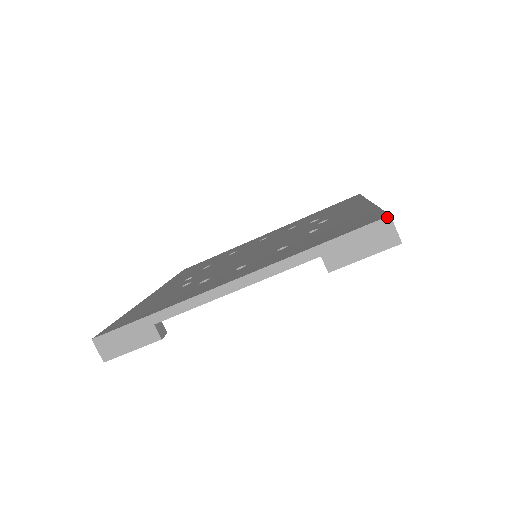
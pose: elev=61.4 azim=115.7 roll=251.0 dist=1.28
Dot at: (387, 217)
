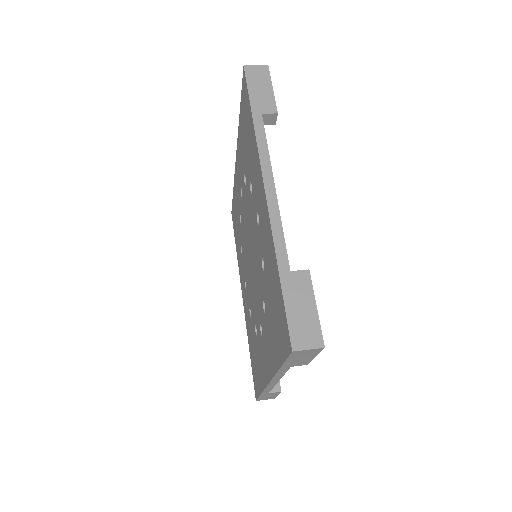
Dot at: (292, 352)
